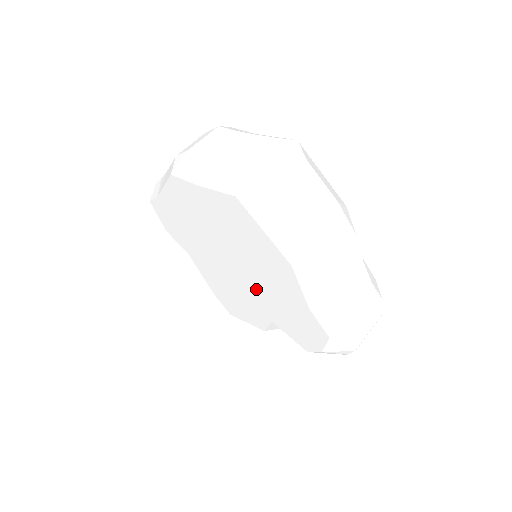
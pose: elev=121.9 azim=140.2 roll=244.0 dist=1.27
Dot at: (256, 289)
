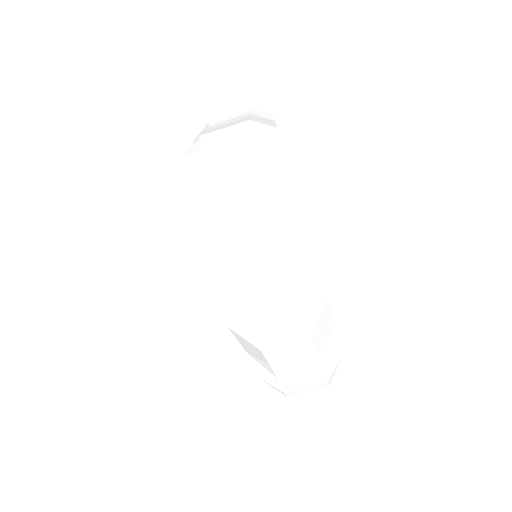
Dot at: occluded
